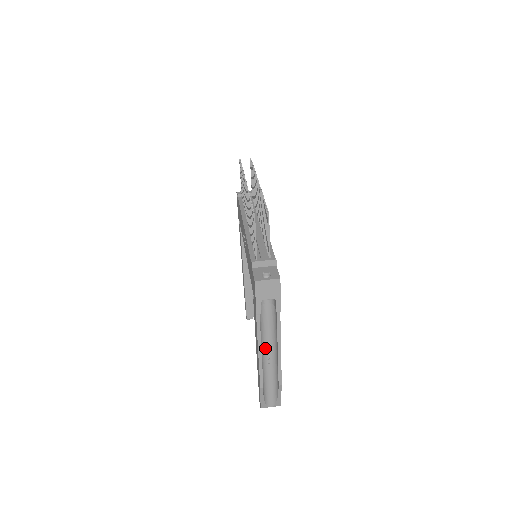
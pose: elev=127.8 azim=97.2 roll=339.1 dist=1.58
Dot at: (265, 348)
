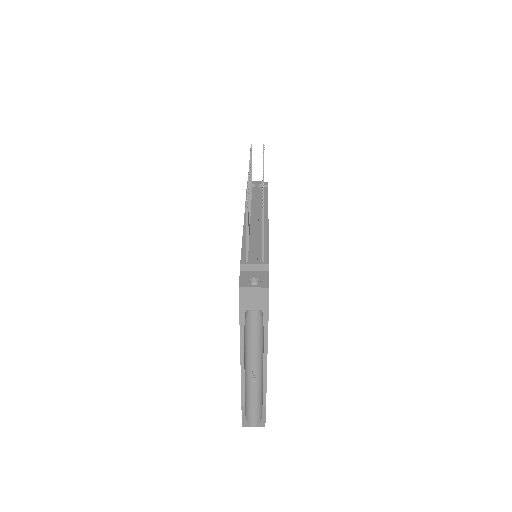
Dot at: (250, 363)
